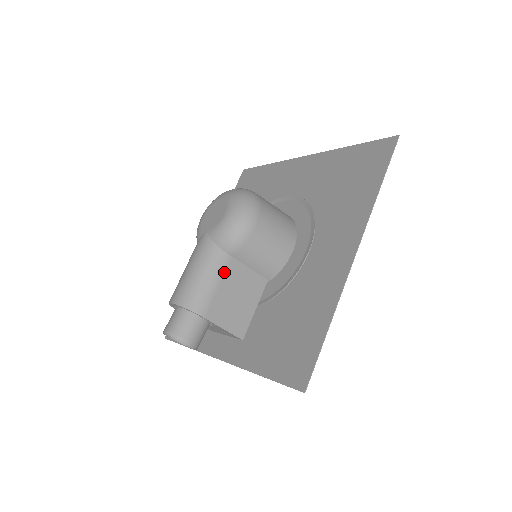
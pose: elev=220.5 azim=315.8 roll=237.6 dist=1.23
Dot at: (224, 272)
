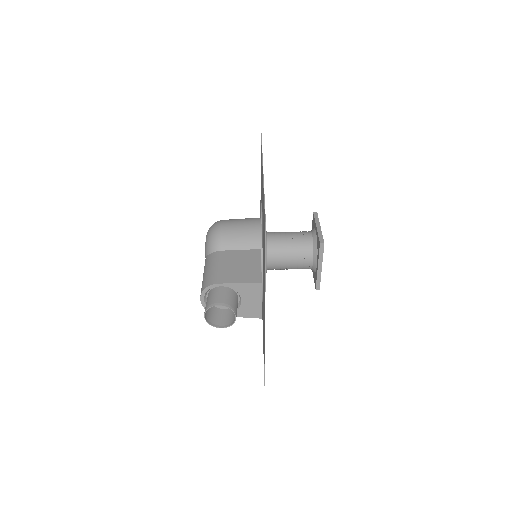
Dot at: (220, 259)
